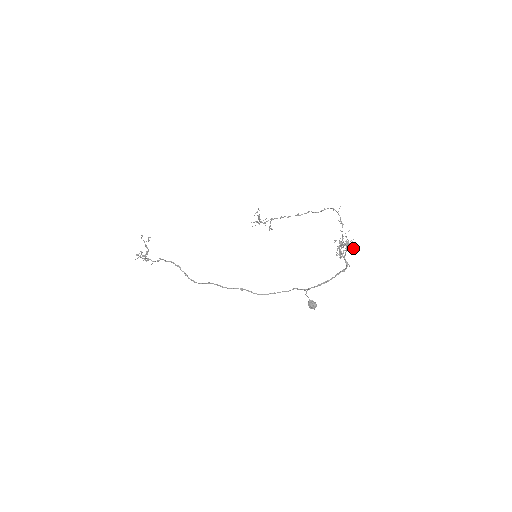
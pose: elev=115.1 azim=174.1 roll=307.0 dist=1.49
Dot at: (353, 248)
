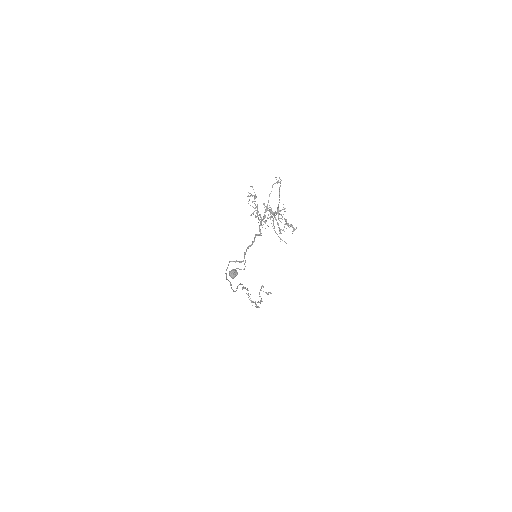
Dot at: (282, 219)
